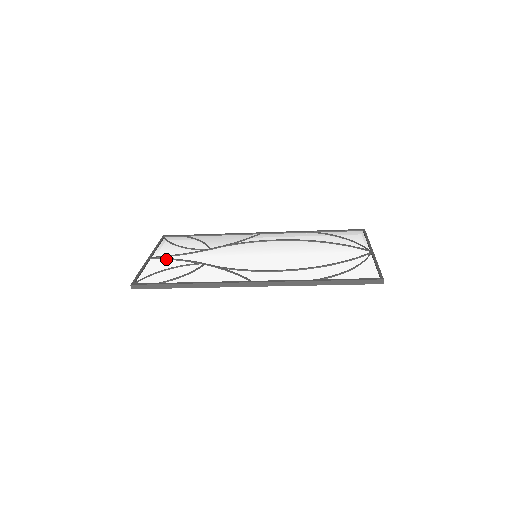
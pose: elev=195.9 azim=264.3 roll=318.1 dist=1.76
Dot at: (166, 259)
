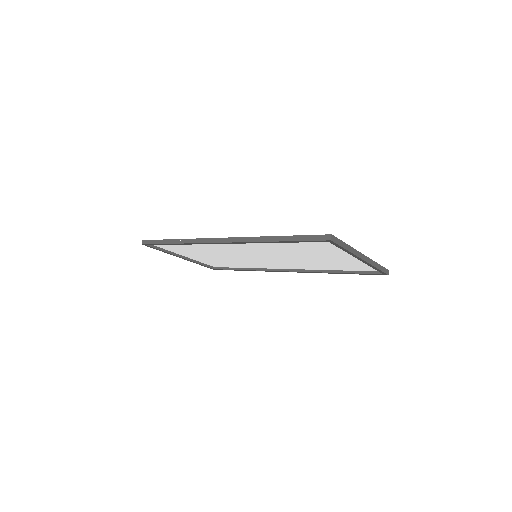
Dot at: occluded
